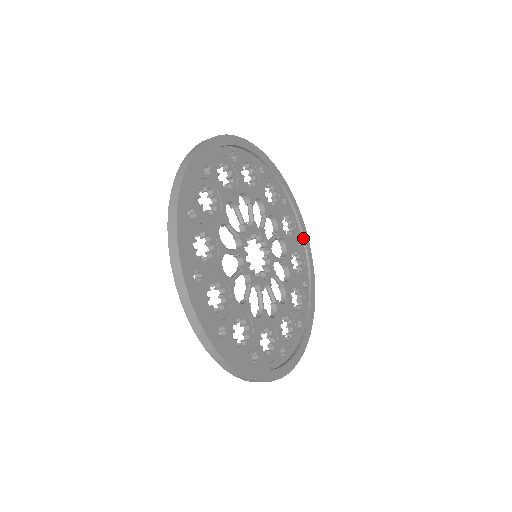
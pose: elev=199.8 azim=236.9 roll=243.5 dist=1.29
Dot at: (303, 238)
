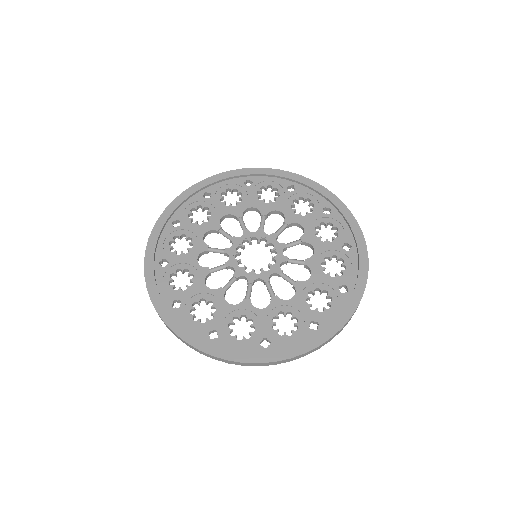
Dot at: (356, 243)
